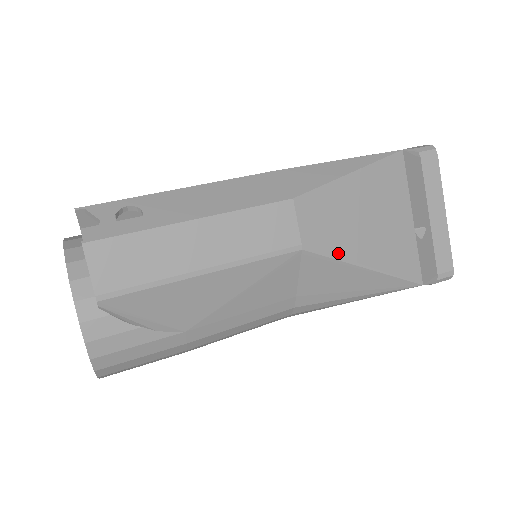
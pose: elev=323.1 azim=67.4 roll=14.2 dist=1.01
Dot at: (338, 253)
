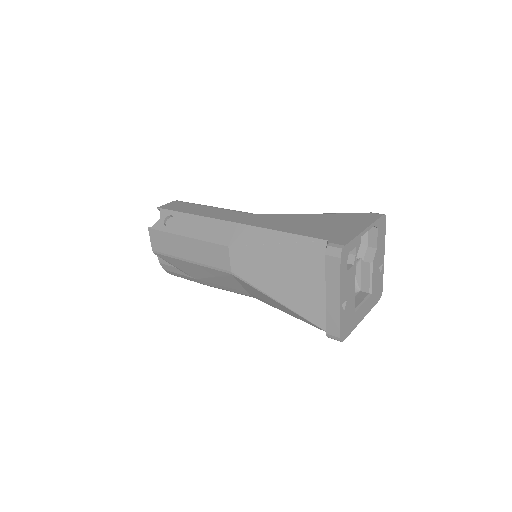
Dot at: (256, 285)
